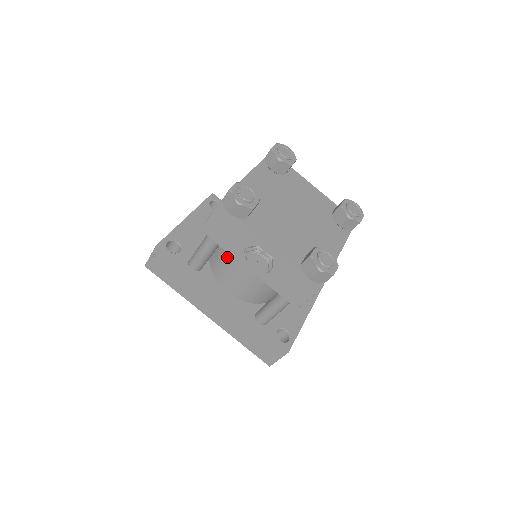
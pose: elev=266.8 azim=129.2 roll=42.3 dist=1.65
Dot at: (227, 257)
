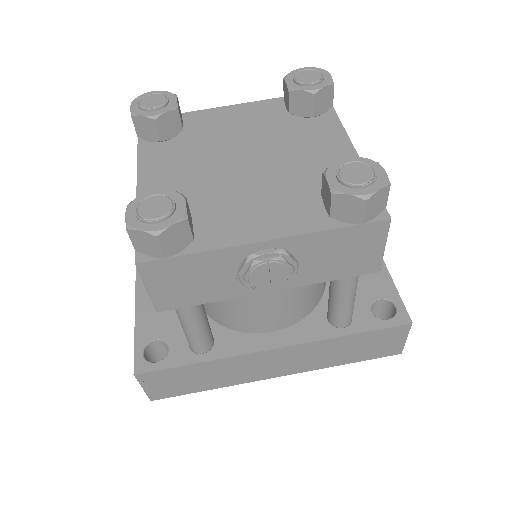
Dot at: (226, 300)
